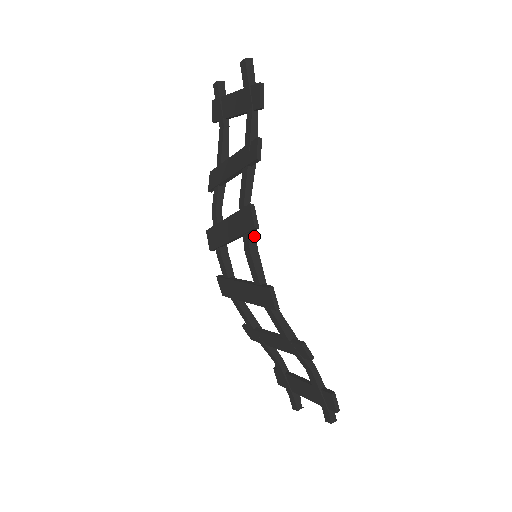
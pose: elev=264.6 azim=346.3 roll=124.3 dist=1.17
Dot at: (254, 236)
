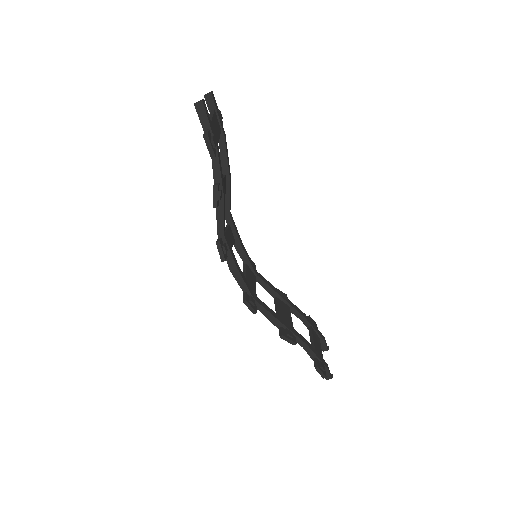
Dot at: (232, 258)
